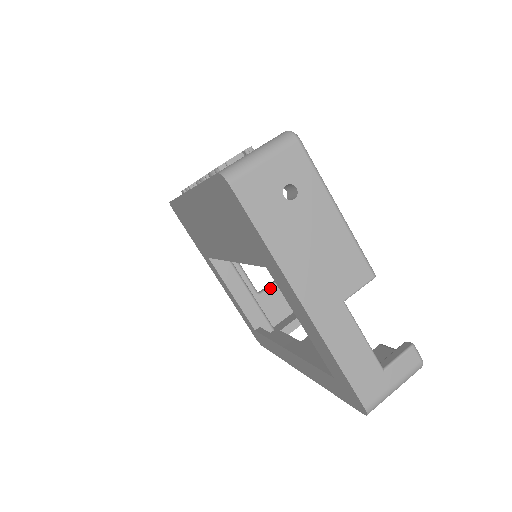
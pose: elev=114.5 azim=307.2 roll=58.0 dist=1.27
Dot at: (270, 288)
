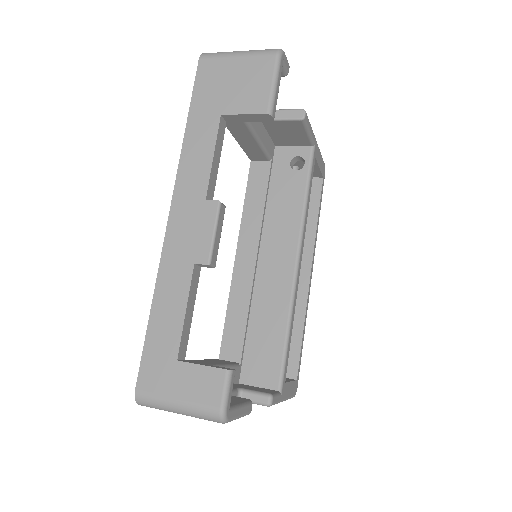
Dot at: (236, 397)
